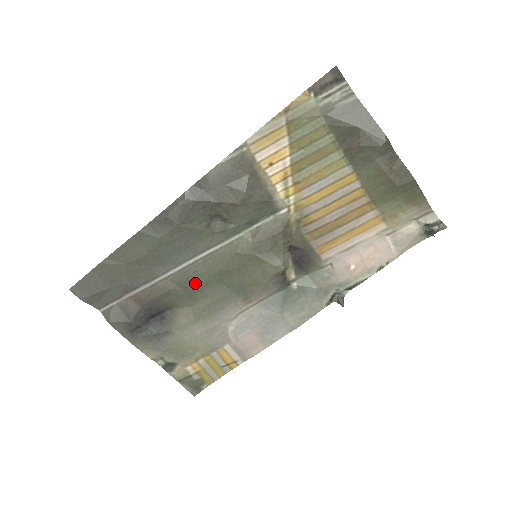
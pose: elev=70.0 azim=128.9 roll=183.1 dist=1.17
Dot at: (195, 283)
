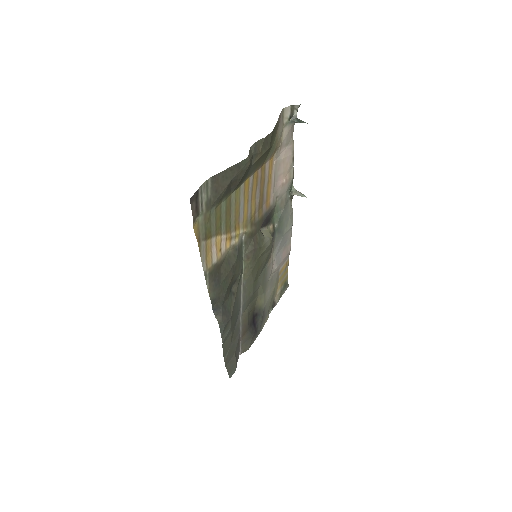
Dot at: (251, 297)
